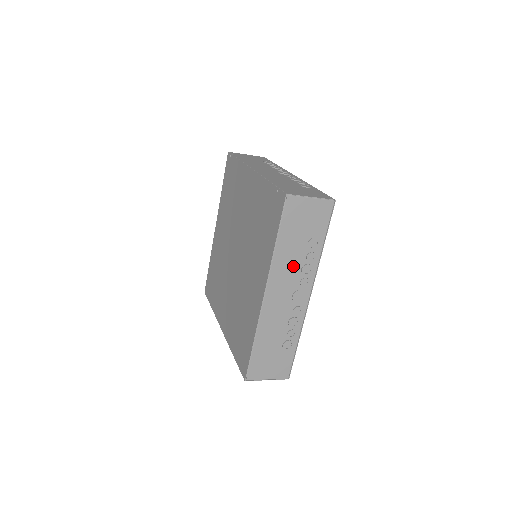
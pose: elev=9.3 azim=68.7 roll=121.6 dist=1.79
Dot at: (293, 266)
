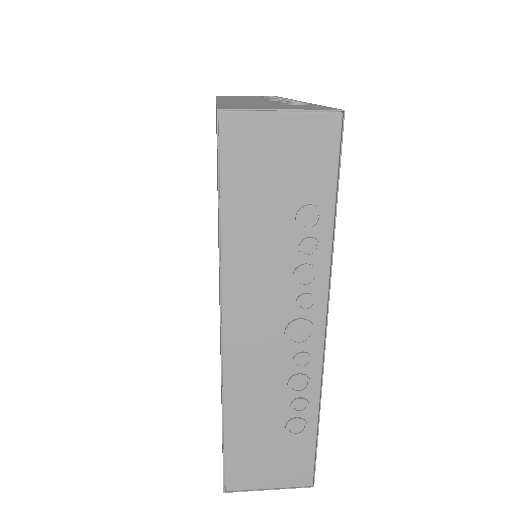
Dot at: (272, 270)
